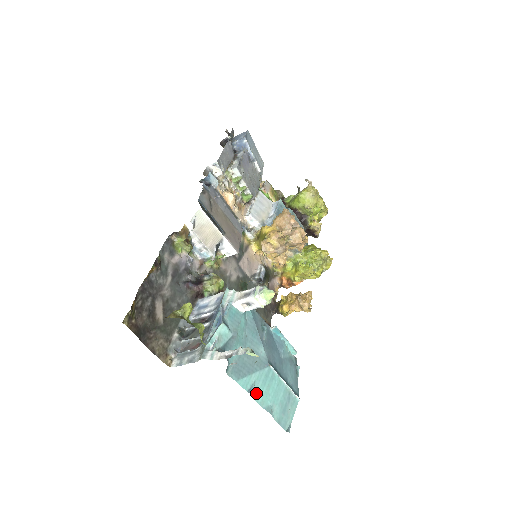
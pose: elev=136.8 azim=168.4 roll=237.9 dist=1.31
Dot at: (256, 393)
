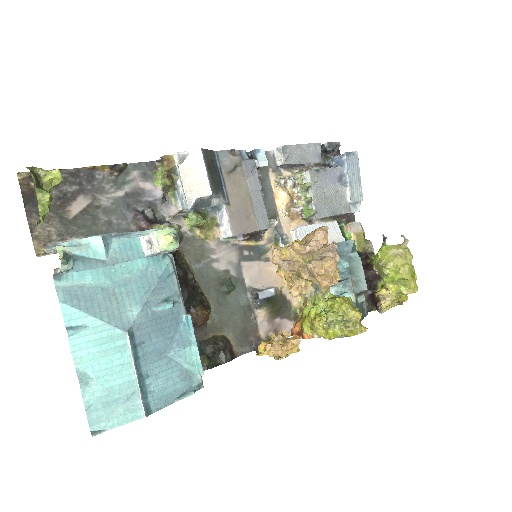
Dot at: (79, 341)
